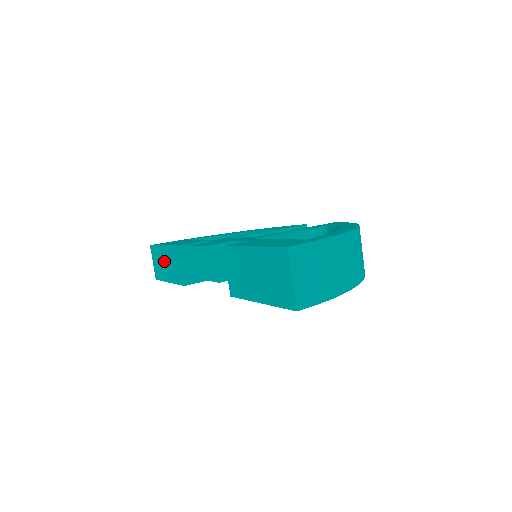
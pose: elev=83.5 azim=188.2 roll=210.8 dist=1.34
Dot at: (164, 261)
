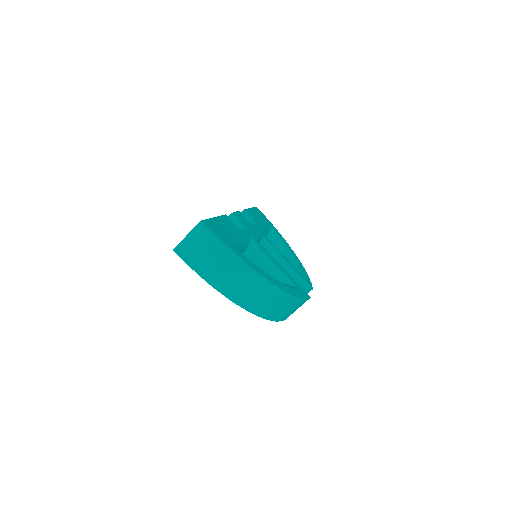
Dot at: occluded
